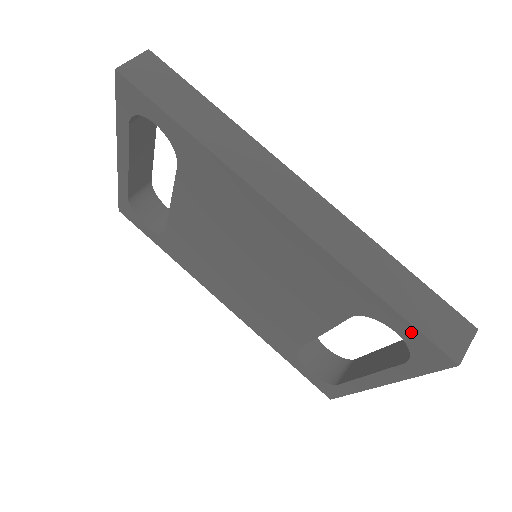
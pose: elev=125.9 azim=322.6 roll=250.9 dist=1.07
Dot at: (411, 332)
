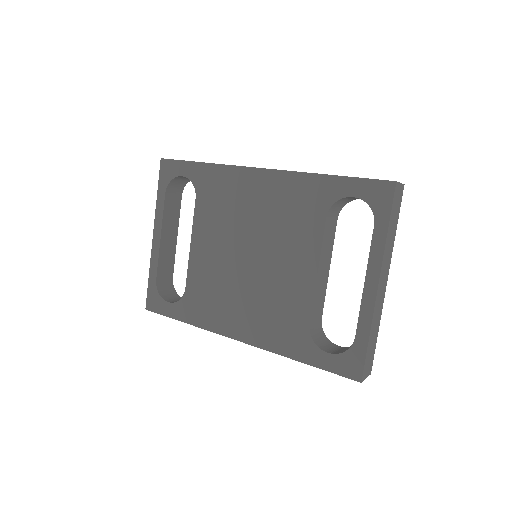
Dot at: (360, 185)
